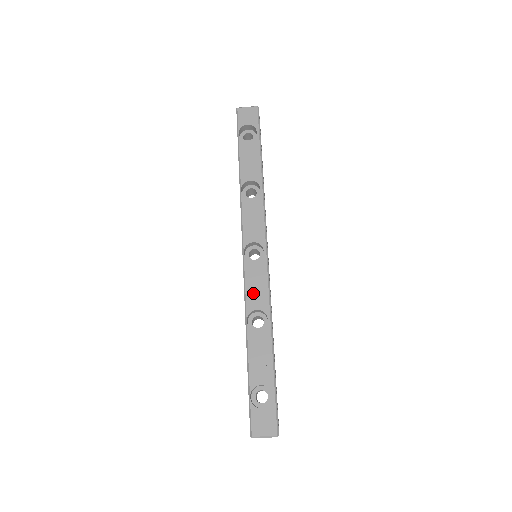
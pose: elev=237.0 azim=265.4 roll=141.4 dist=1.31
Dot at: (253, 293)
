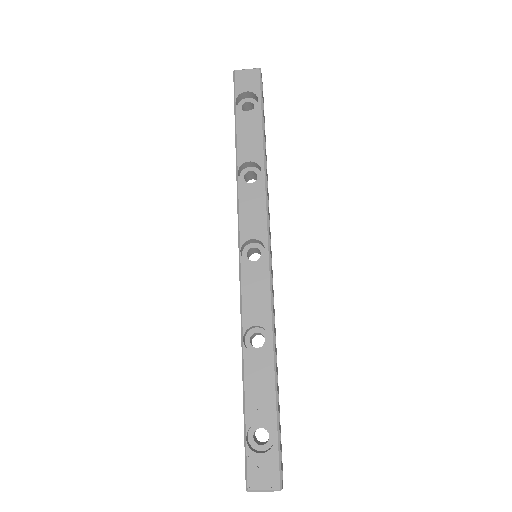
Dot at: (251, 304)
